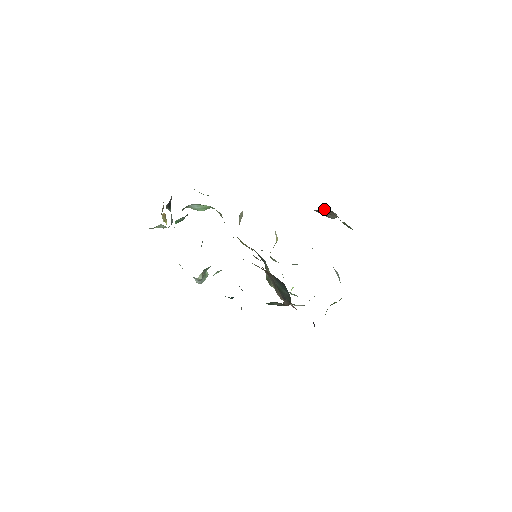
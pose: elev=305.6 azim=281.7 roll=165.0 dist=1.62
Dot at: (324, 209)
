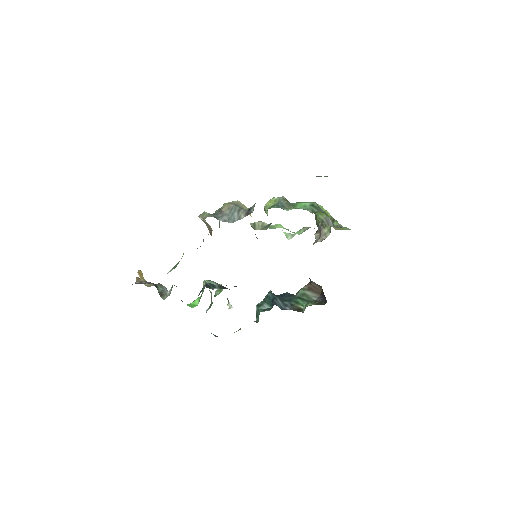
Dot at: occluded
